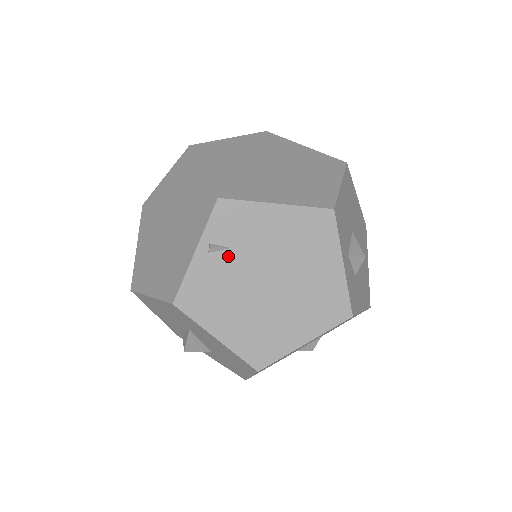
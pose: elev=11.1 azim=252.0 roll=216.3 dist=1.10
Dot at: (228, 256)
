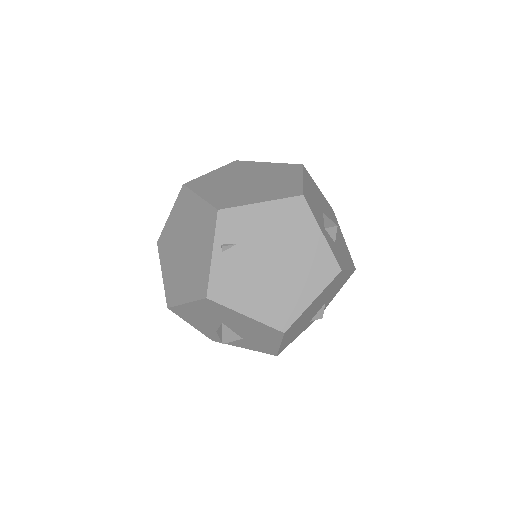
Dot at: (237, 250)
